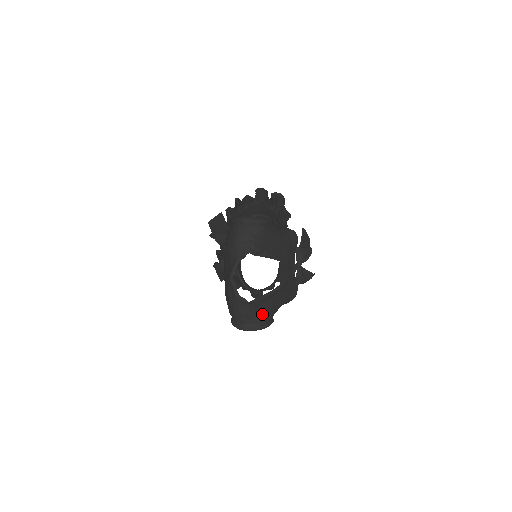
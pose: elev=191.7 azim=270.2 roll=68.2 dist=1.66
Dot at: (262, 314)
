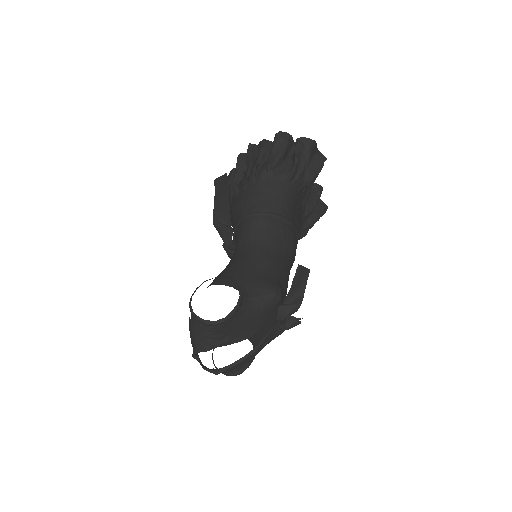
Dot at: (235, 369)
